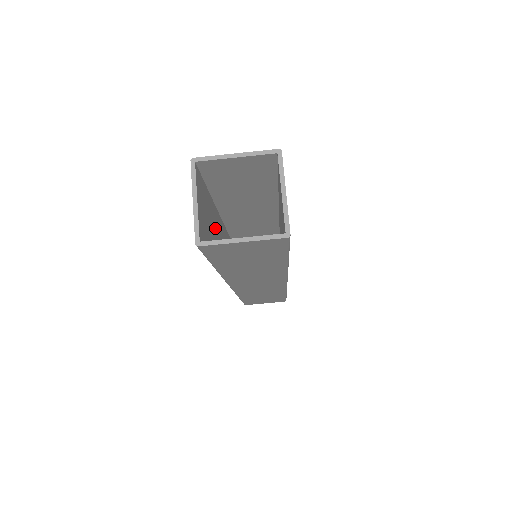
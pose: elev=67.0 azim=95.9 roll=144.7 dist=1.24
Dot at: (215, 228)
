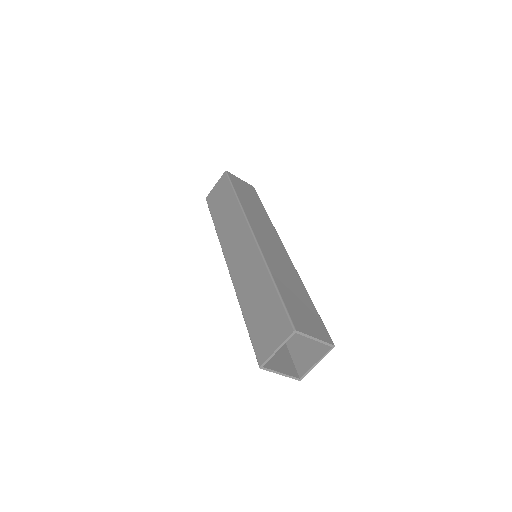
Dot at: (261, 295)
